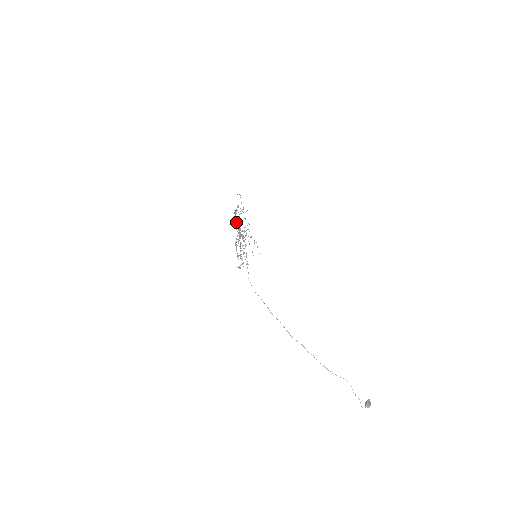
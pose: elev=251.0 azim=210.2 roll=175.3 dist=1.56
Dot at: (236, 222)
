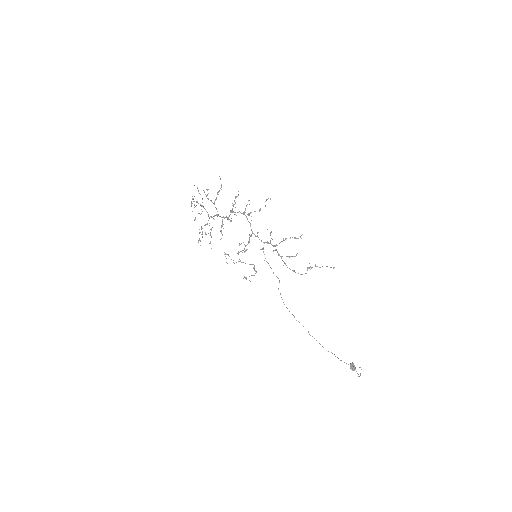
Dot at: (229, 215)
